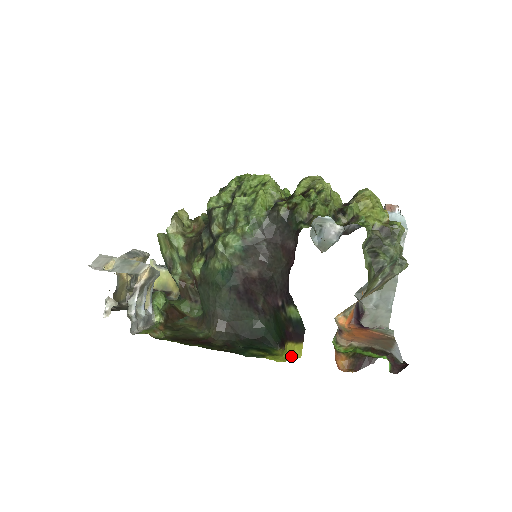
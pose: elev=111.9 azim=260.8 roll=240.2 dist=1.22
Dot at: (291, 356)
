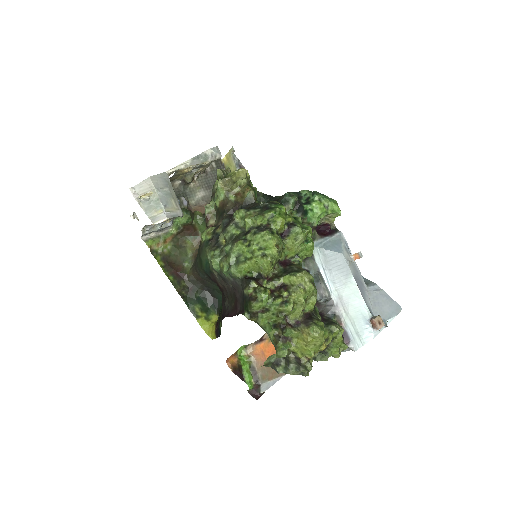
Dot at: (210, 332)
